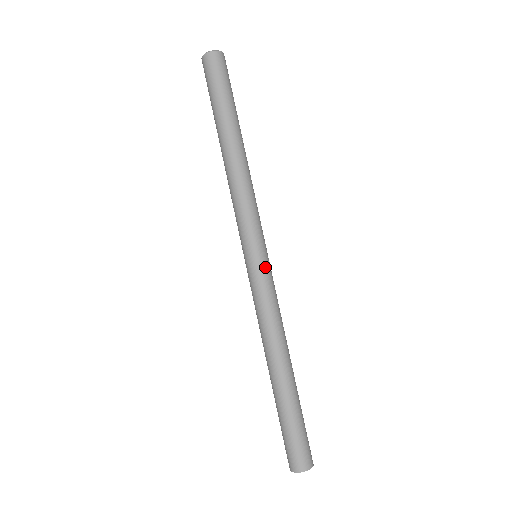
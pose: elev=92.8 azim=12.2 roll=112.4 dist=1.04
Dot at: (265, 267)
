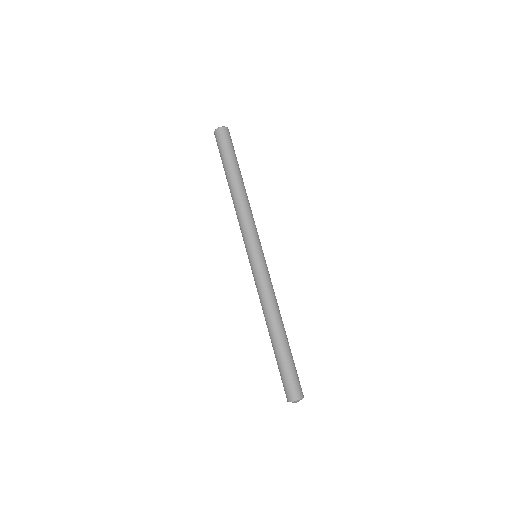
Dot at: occluded
